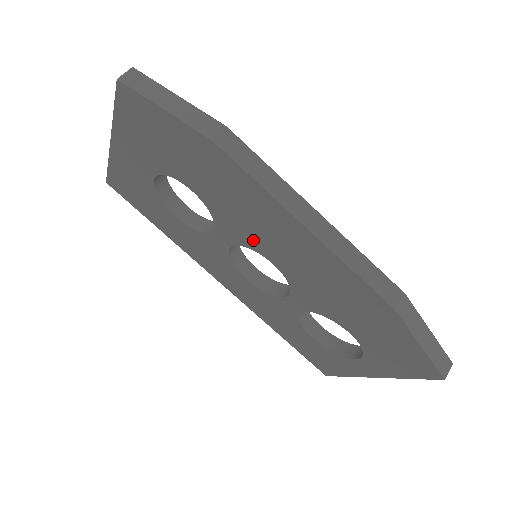
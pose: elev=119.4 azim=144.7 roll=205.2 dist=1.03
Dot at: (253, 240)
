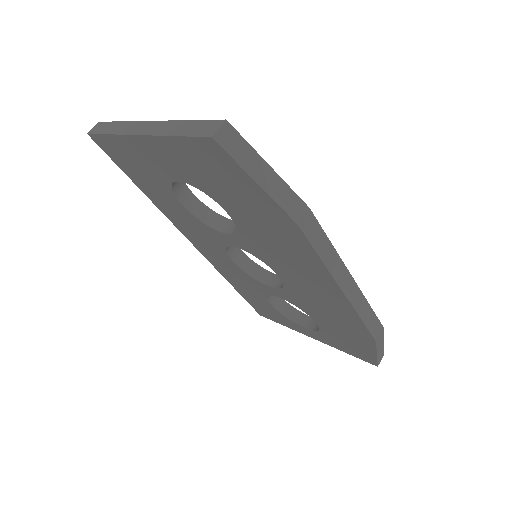
Dot at: (272, 262)
